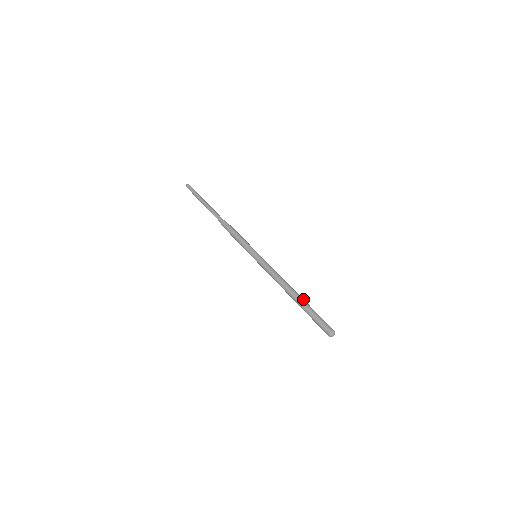
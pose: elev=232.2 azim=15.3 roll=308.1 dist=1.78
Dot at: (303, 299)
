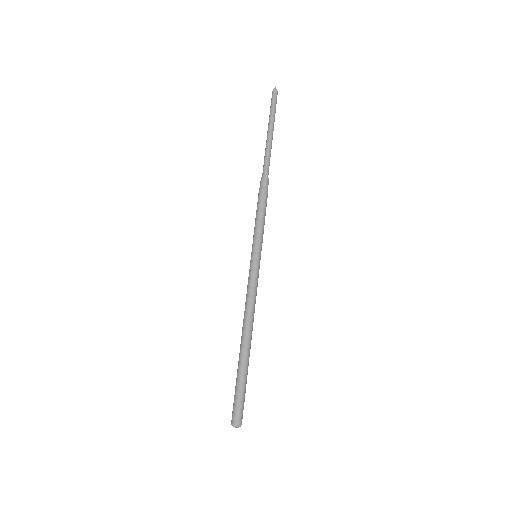
Dot at: (244, 357)
